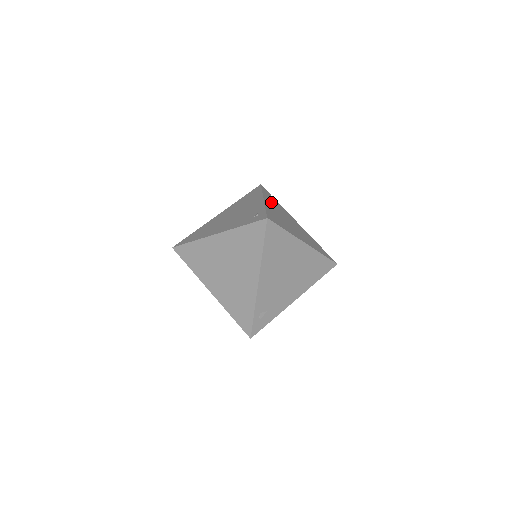
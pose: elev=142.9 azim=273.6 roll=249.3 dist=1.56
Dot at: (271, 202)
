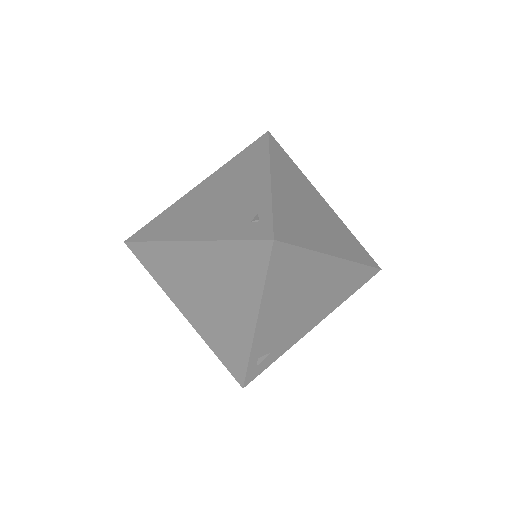
Dot at: (283, 173)
